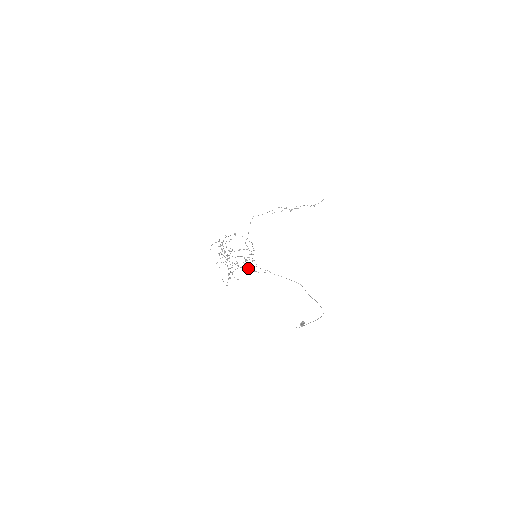
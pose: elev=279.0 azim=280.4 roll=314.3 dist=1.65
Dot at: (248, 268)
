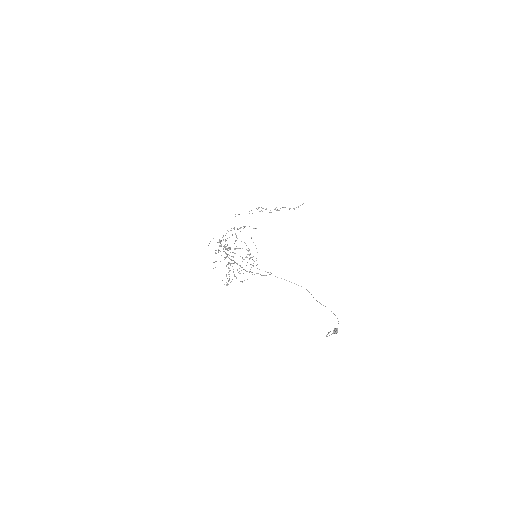
Dot at: occluded
